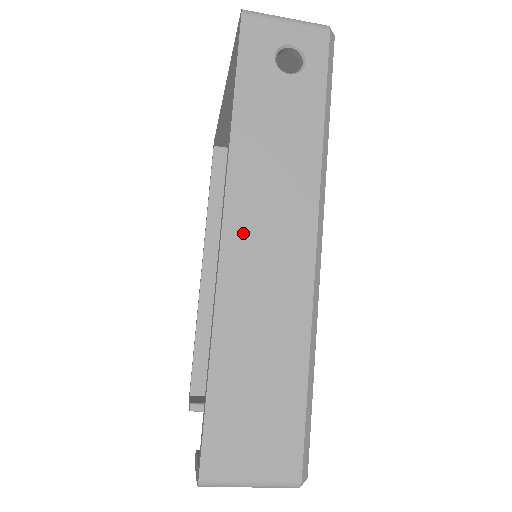
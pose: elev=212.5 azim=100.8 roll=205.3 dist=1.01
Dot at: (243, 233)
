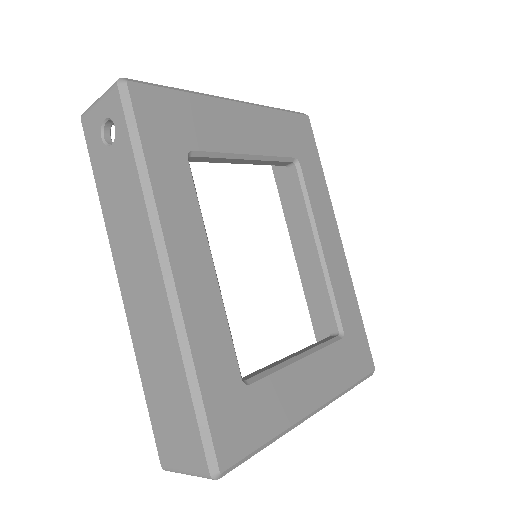
Dot at: (129, 286)
